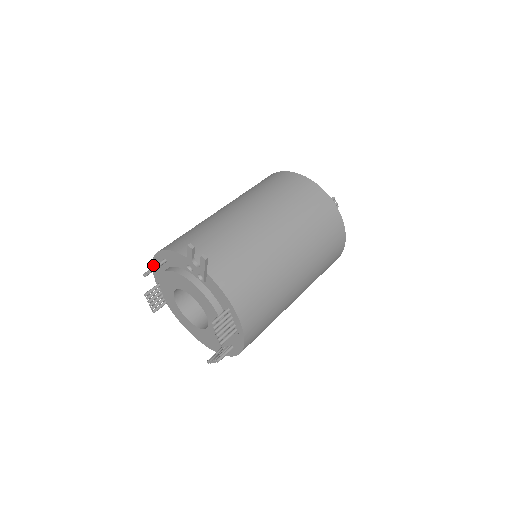
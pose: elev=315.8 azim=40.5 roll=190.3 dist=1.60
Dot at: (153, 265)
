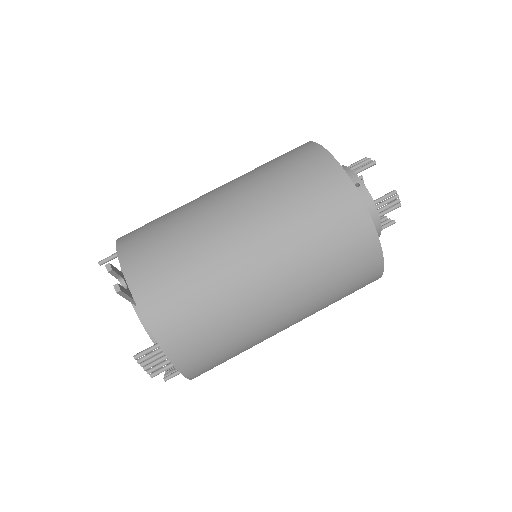
Dot at: occluded
